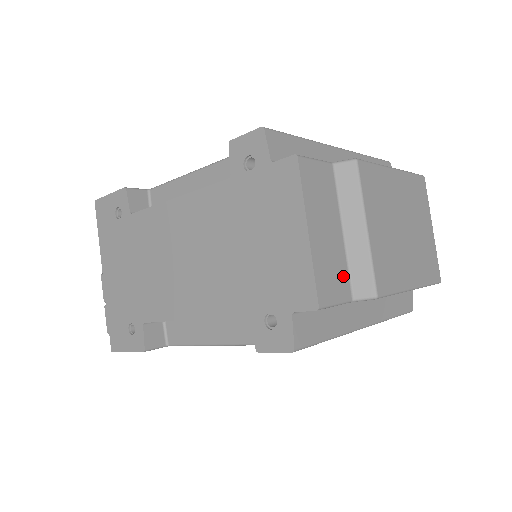
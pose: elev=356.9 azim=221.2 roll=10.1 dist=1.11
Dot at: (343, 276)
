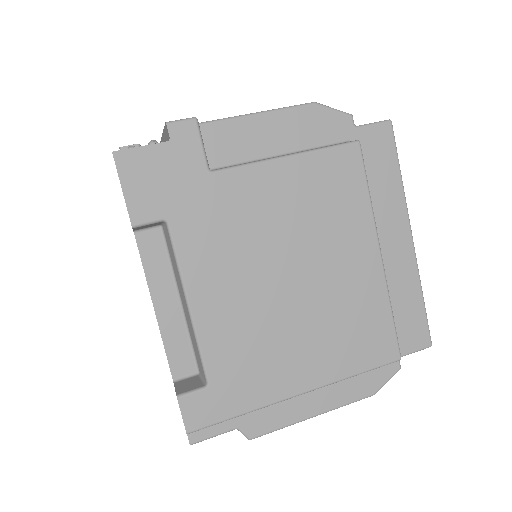
Dot at: occluded
